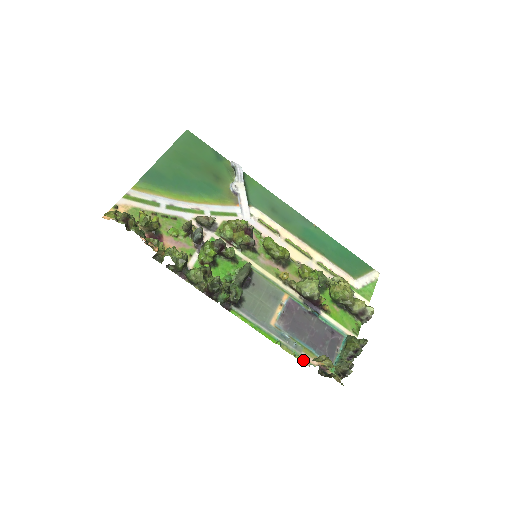
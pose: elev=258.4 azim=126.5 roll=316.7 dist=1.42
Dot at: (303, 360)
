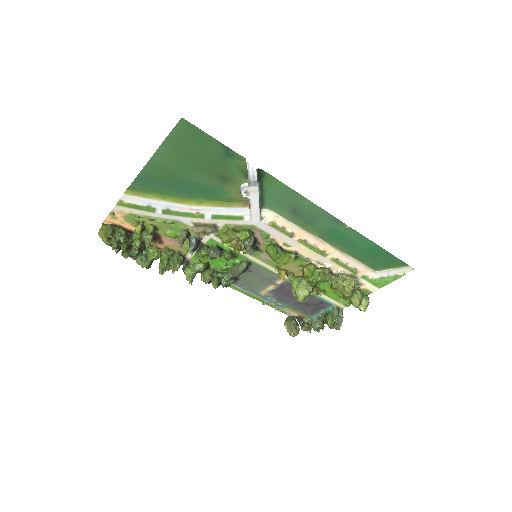
Dot at: (284, 312)
